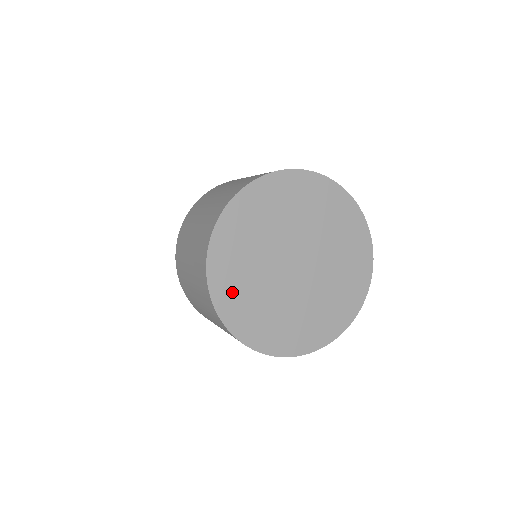
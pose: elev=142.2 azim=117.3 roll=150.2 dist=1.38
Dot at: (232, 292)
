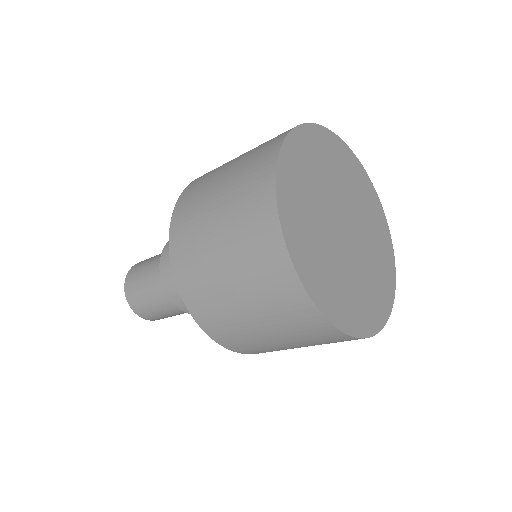
Dot at: (311, 265)
